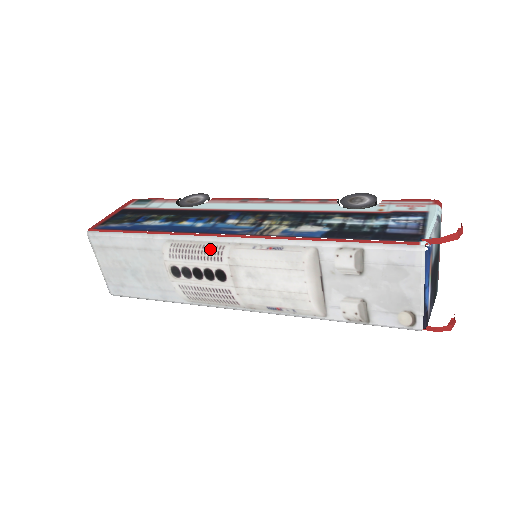
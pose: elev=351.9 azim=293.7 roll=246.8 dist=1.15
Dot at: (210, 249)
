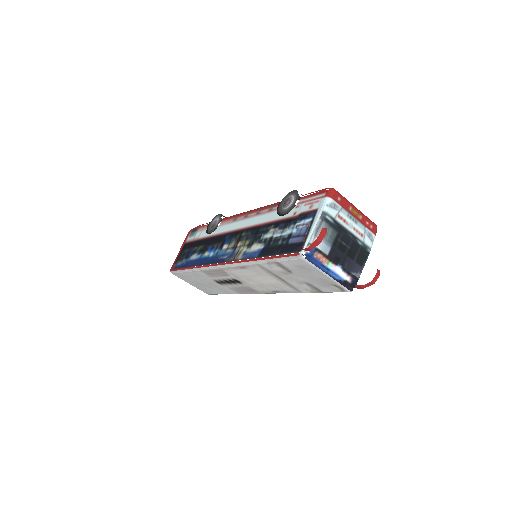
Dot at: (220, 272)
